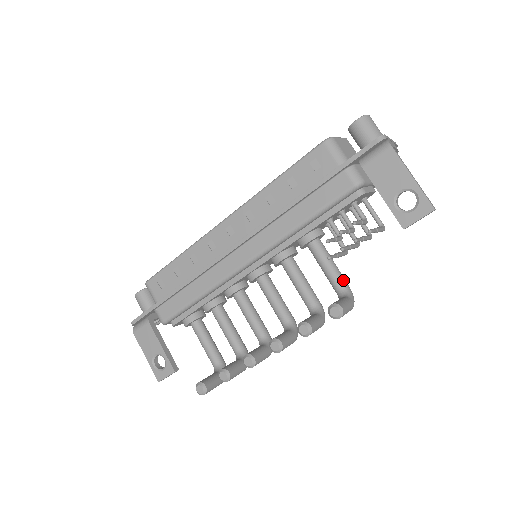
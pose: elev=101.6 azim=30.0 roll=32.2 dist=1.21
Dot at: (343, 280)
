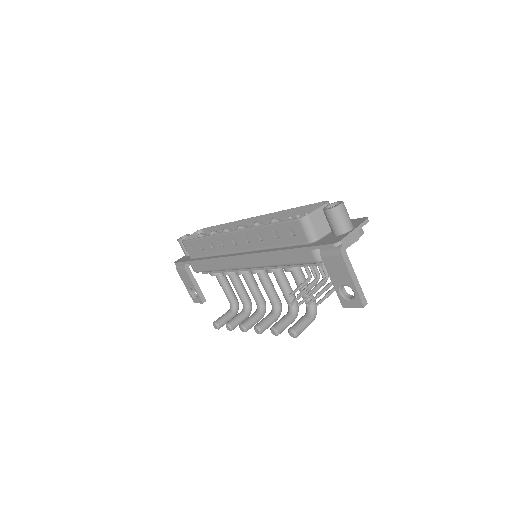
Dot at: occluded
